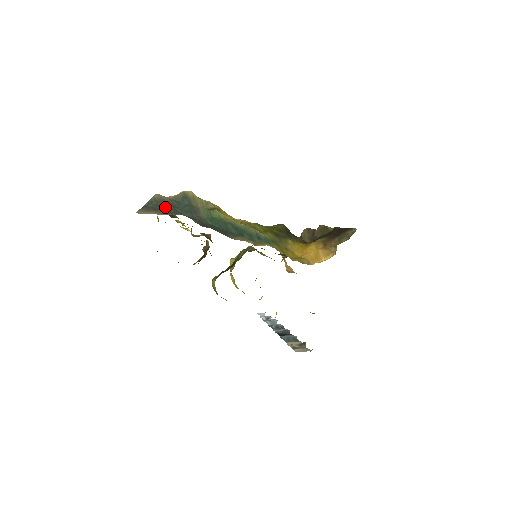
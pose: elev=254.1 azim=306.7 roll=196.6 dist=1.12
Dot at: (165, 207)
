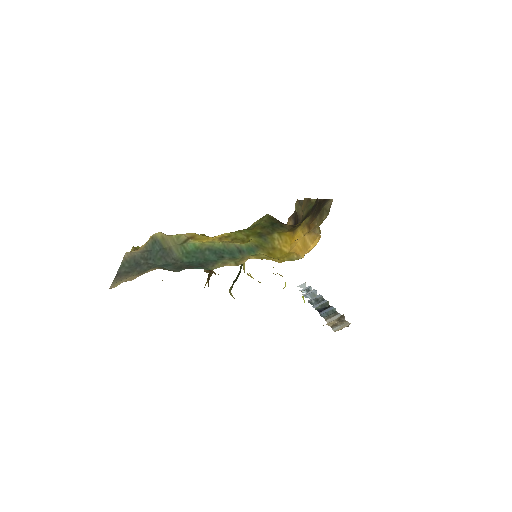
Dot at: (137, 265)
